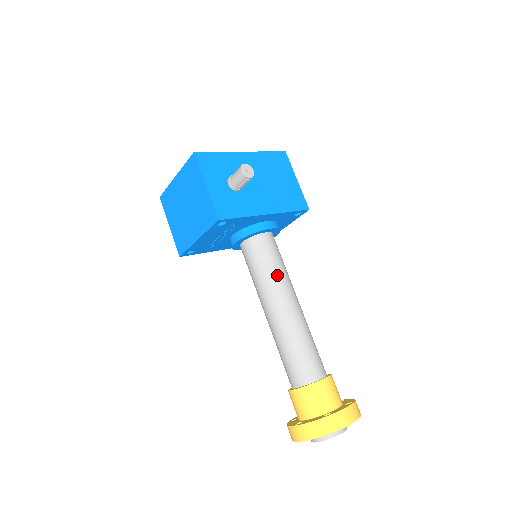
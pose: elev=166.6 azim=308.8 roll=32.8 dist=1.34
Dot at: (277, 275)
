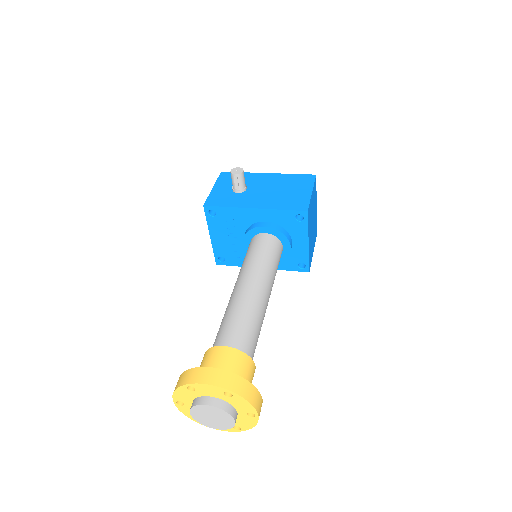
Dot at: (251, 262)
